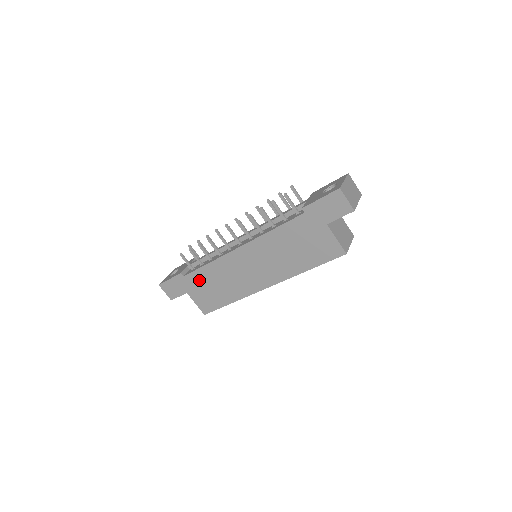
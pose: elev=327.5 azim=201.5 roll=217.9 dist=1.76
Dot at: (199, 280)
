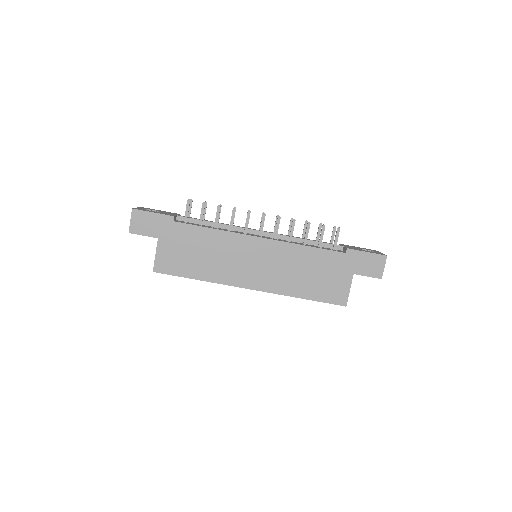
Dot at: (187, 236)
